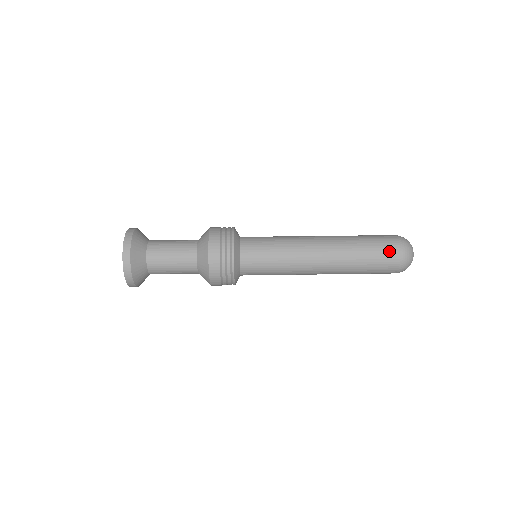
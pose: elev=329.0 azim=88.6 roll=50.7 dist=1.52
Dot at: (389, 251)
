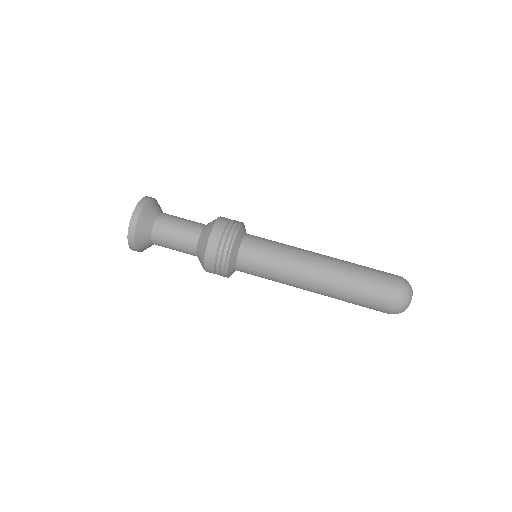
Dot at: (380, 305)
